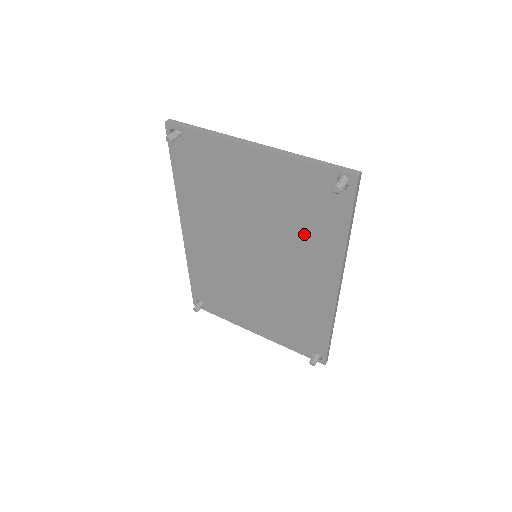
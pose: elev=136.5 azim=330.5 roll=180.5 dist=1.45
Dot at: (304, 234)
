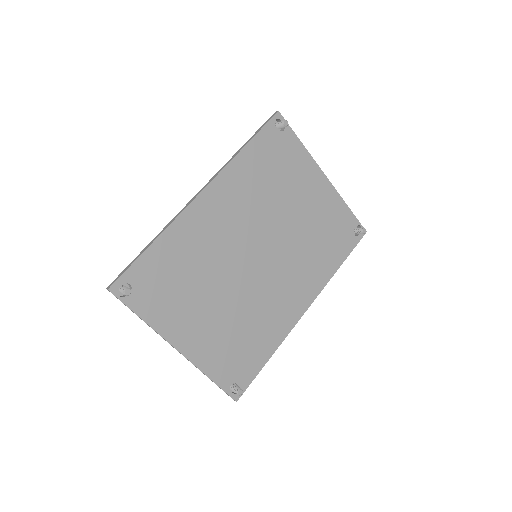
Dot at: (314, 253)
